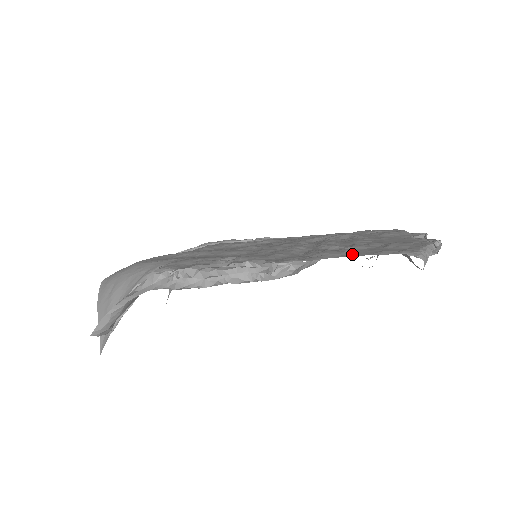
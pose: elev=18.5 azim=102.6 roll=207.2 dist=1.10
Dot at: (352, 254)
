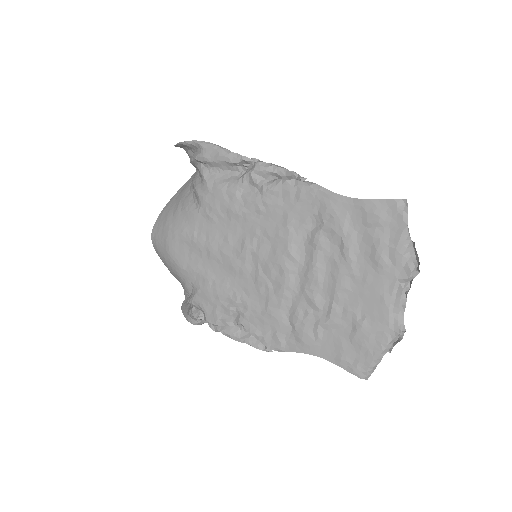
Dot at: (320, 350)
